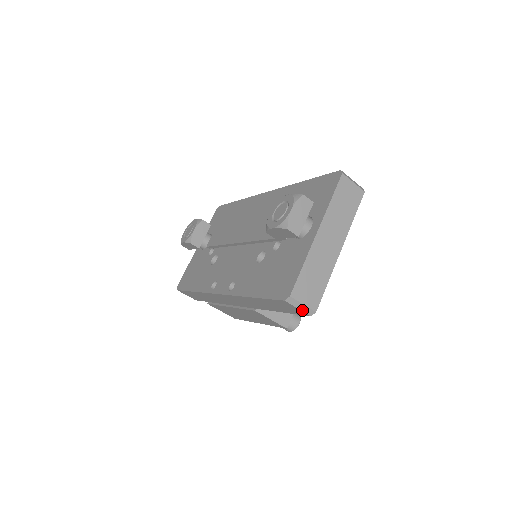
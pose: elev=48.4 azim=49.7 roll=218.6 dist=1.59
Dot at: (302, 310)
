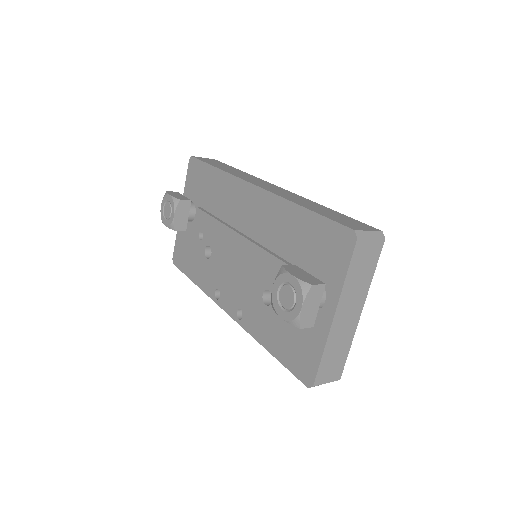
Dot at: occluded
